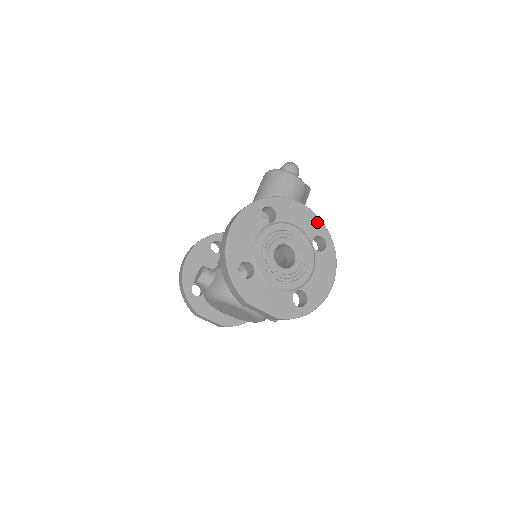
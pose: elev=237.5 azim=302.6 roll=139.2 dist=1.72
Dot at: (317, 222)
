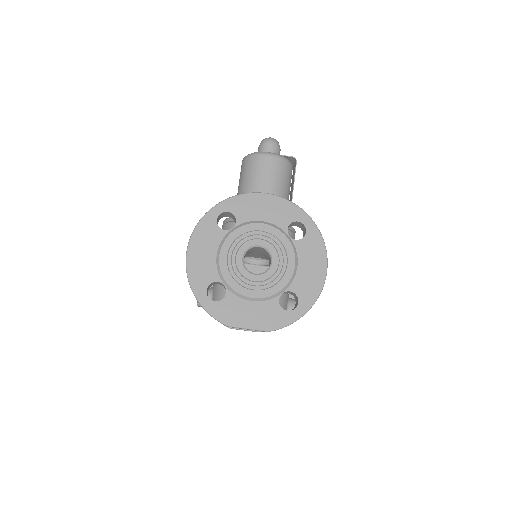
Dot at: (287, 207)
